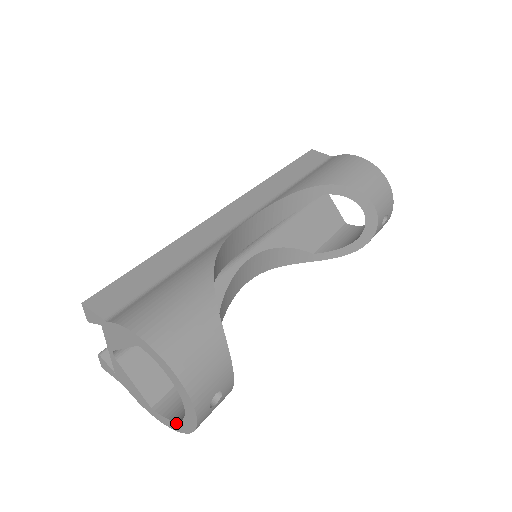
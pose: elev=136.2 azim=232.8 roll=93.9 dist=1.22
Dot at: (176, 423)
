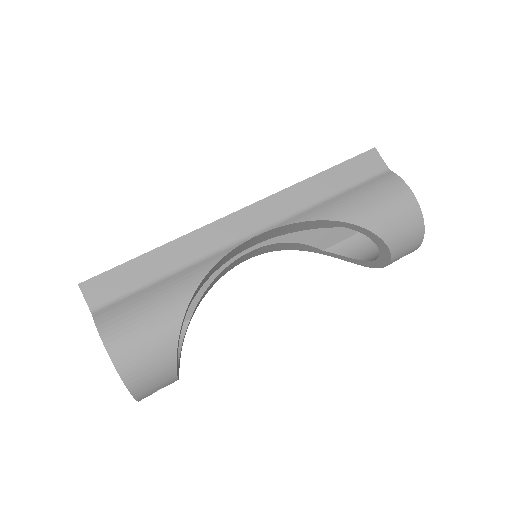
Dot at: occluded
